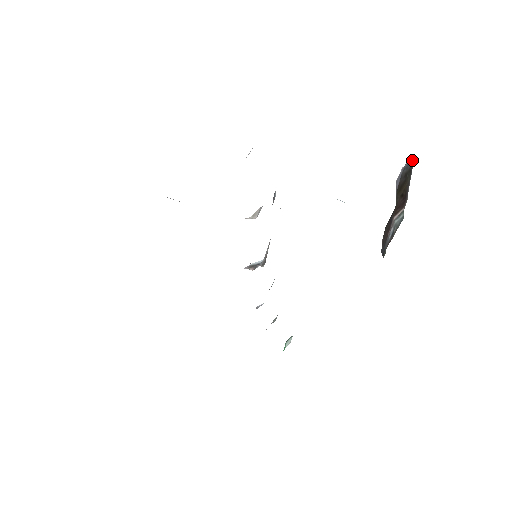
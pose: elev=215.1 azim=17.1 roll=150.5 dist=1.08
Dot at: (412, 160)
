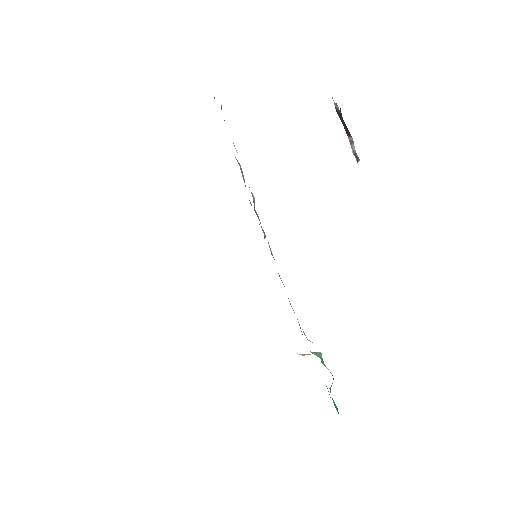
Dot at: (338, 109)
